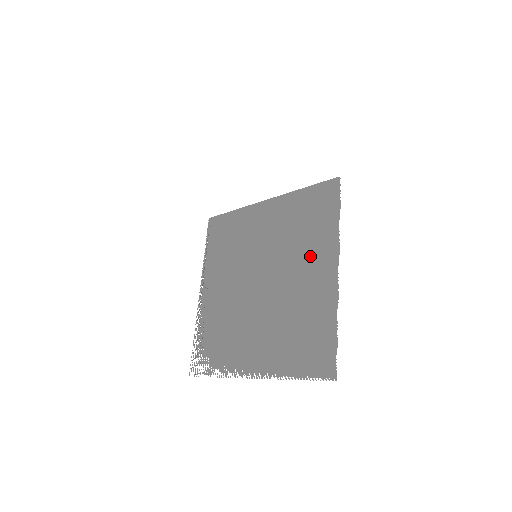
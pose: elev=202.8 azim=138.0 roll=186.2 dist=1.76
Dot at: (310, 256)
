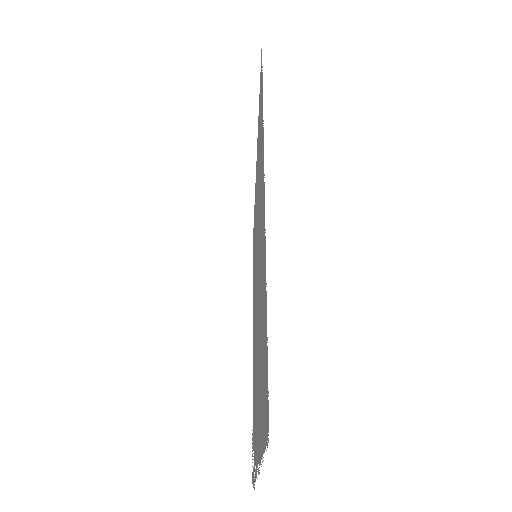
Dot at: occluded
